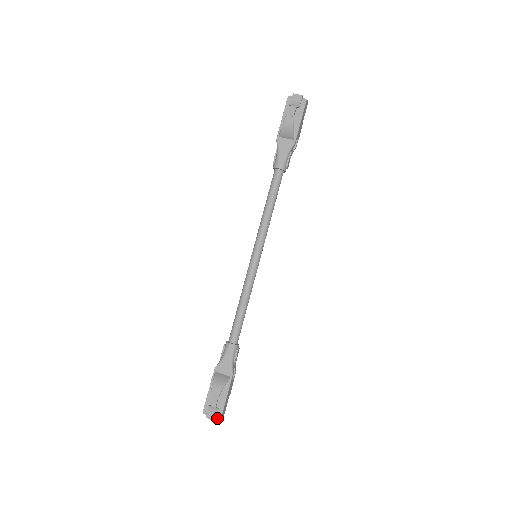
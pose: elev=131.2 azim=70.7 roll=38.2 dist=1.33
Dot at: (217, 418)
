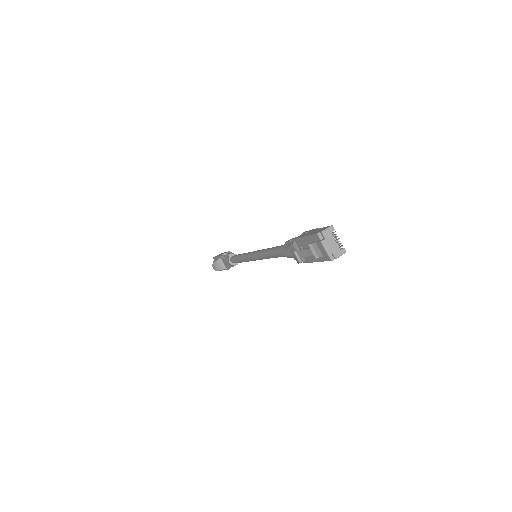
Dot at: occluded
